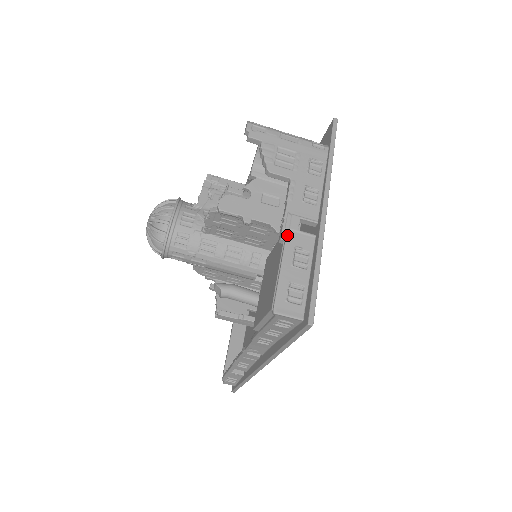
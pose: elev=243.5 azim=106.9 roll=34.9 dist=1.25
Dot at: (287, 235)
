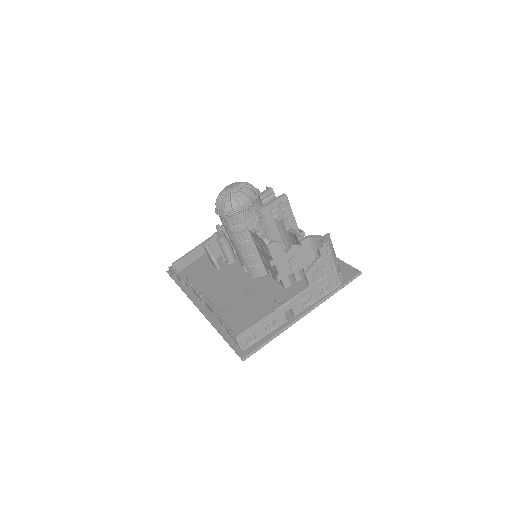
Dot at: (278, 311)
